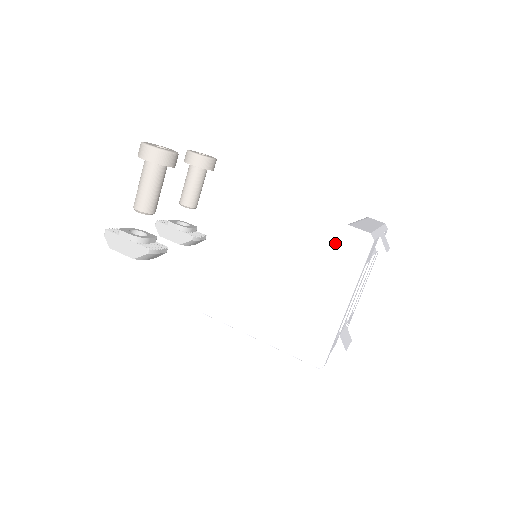
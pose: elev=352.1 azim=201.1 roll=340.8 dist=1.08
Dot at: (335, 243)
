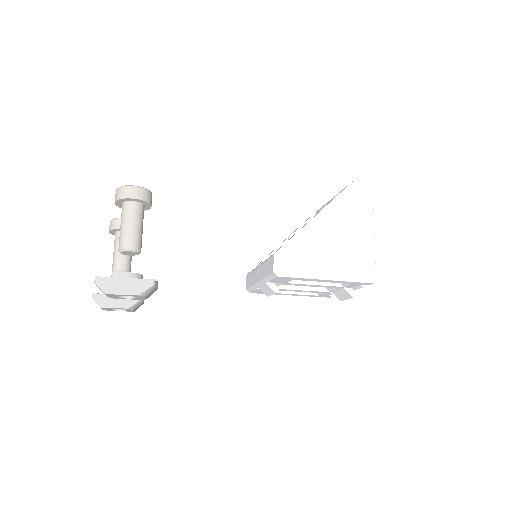
Dot at: (352, 193)
